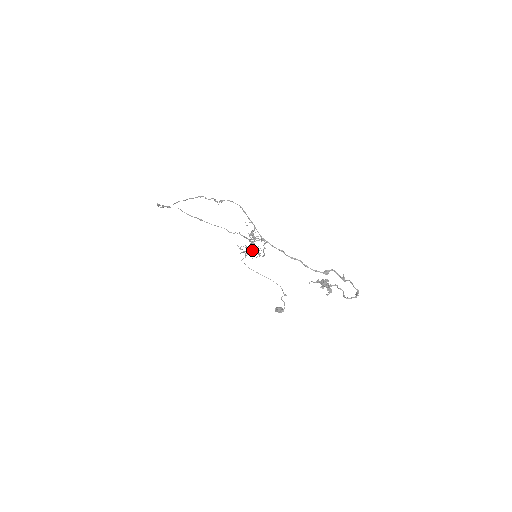
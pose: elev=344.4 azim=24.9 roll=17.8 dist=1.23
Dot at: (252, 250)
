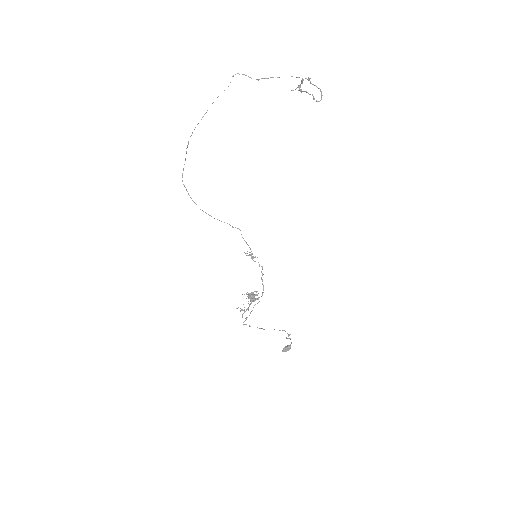
Dot at: (252, 296)
